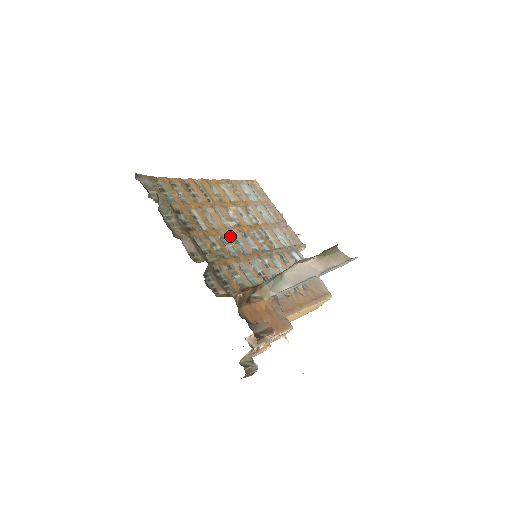
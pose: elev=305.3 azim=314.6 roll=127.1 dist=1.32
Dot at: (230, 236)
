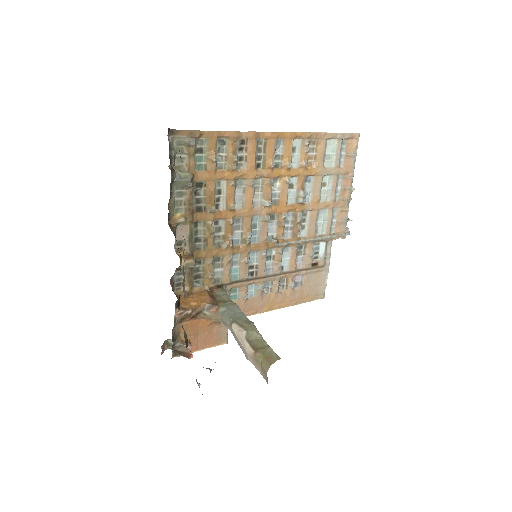
Dot at: (249, 220)
